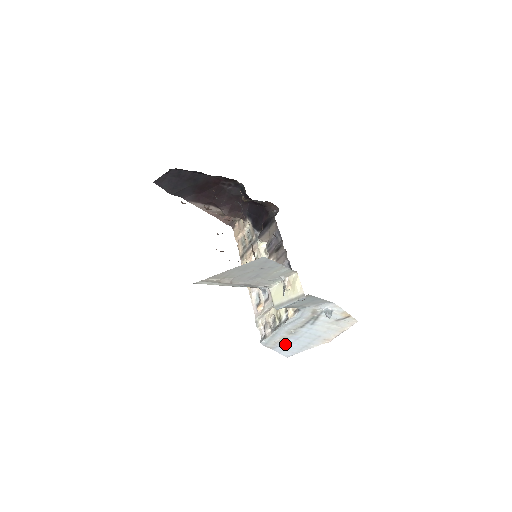
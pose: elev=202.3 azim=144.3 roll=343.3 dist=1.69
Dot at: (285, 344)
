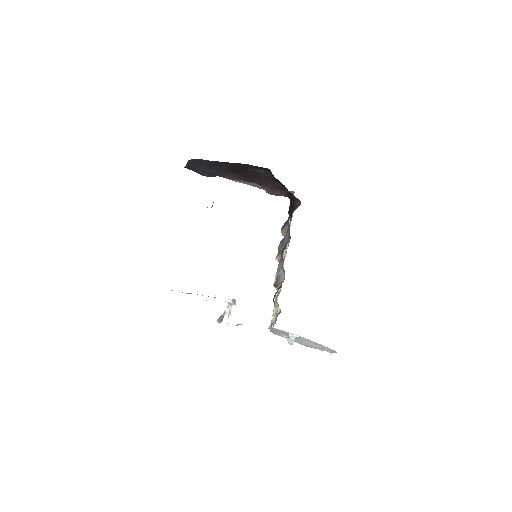
Dot at: occluded
